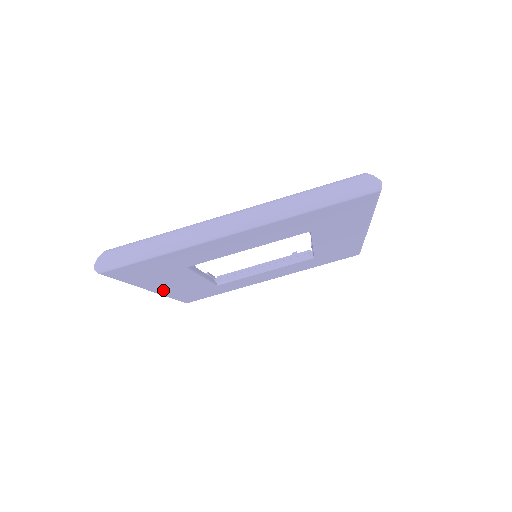
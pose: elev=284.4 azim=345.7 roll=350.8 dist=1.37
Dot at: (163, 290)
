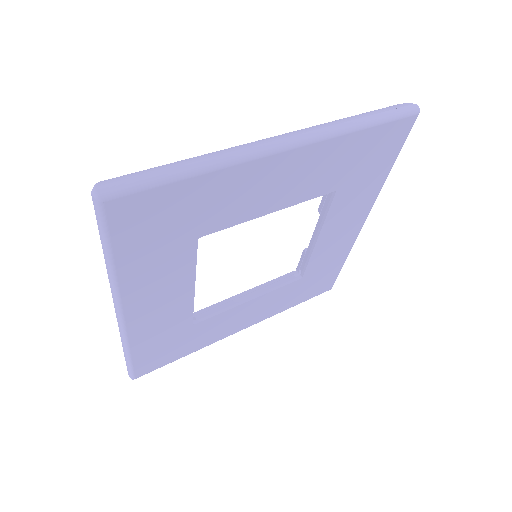
Dot at: (135, 315)
